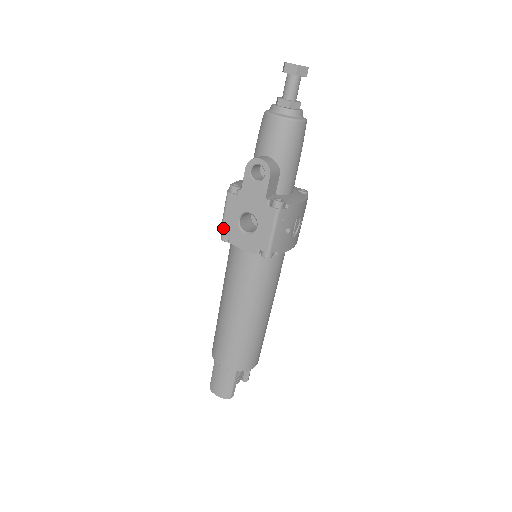
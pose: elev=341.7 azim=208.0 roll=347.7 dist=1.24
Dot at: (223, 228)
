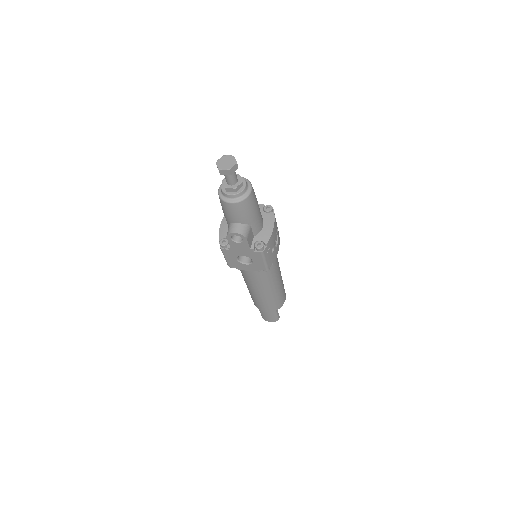
Dot at: (229, 264)
